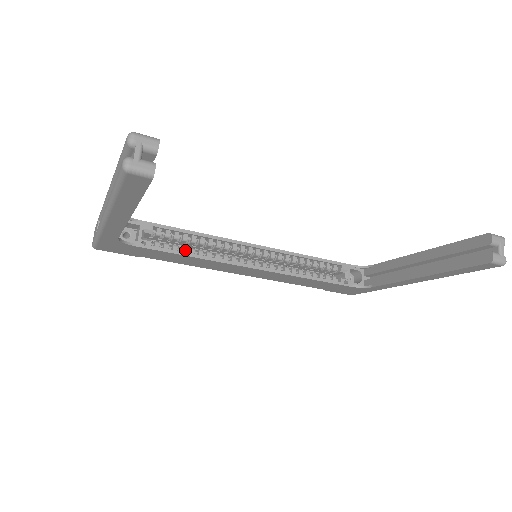
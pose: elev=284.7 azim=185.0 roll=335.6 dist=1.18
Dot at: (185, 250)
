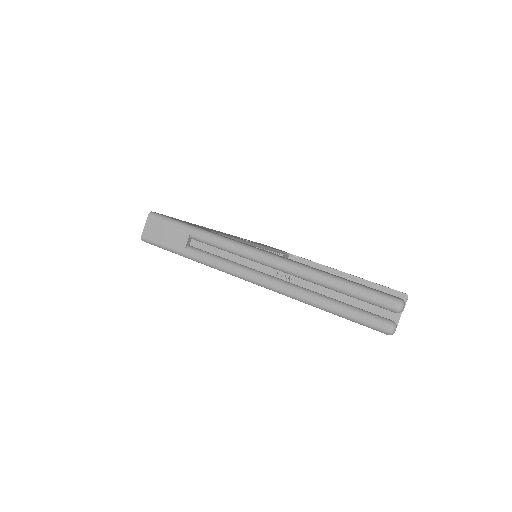
Dot at: occluded
